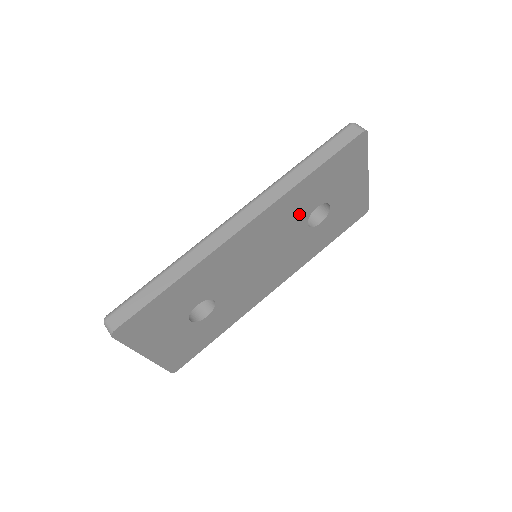
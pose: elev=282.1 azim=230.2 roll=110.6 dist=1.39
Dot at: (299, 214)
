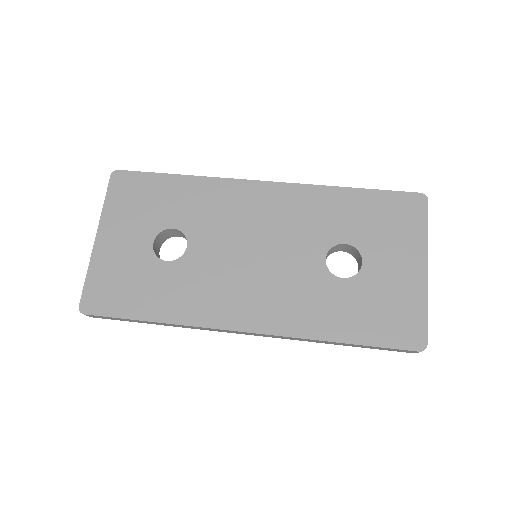
Dot at: (321, 230)
